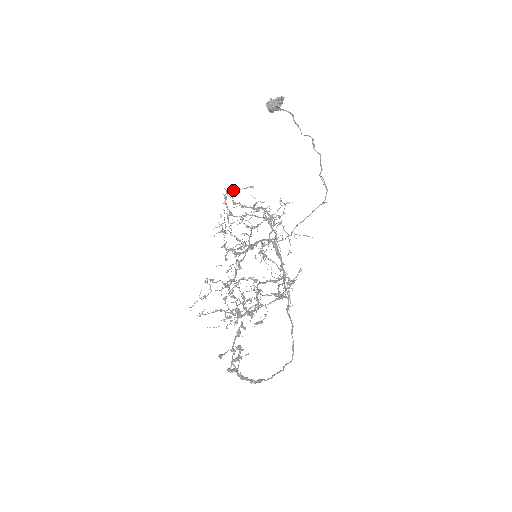
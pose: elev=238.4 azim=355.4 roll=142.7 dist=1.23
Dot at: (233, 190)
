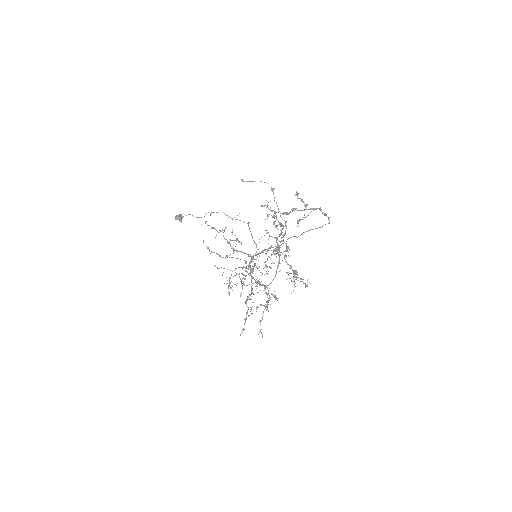
Dot at: occluded
